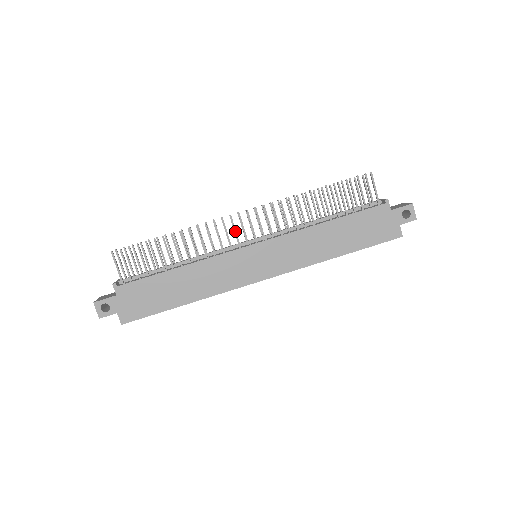
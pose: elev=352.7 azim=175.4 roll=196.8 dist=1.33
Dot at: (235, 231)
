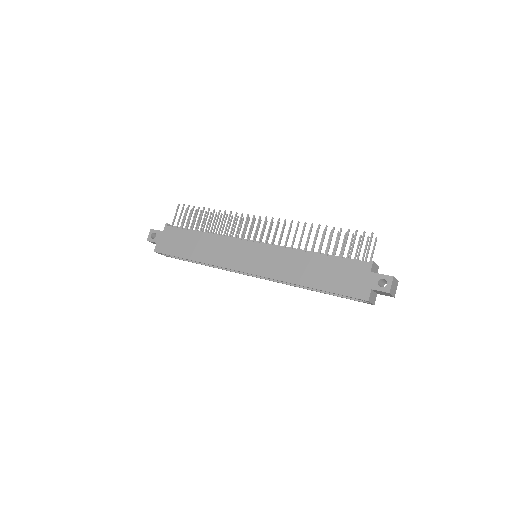
Dot at: (250, 227)
